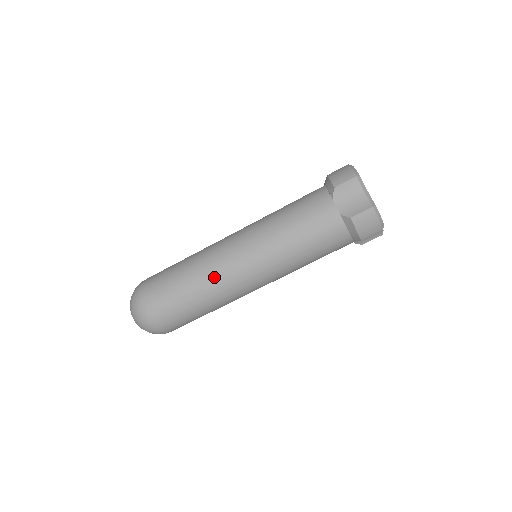
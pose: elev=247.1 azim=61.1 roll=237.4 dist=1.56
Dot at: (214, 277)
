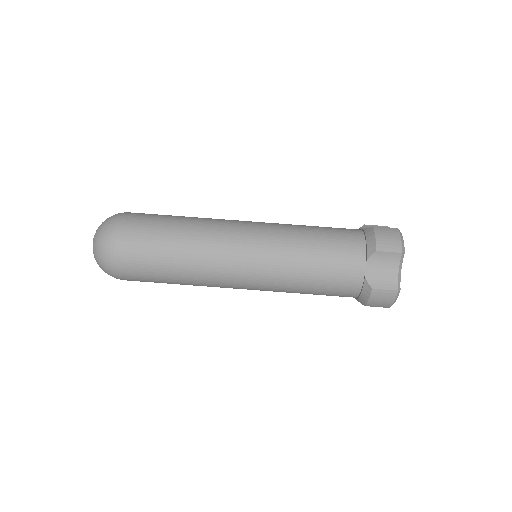
Dot at: (213, 220)
